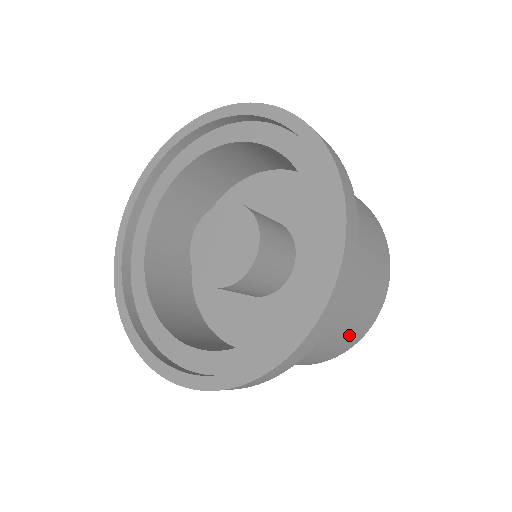
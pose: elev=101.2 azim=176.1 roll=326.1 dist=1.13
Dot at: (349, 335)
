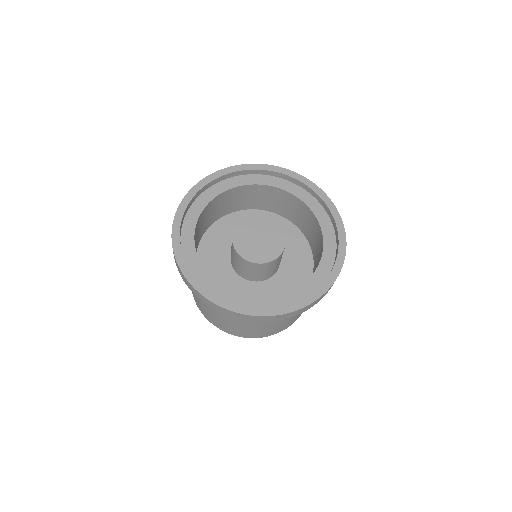
Dot at: occluded
